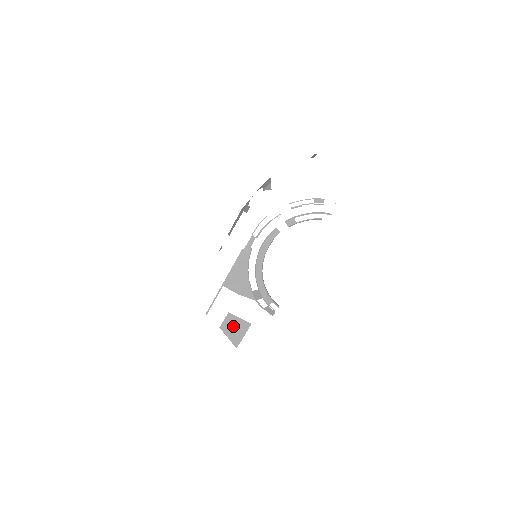
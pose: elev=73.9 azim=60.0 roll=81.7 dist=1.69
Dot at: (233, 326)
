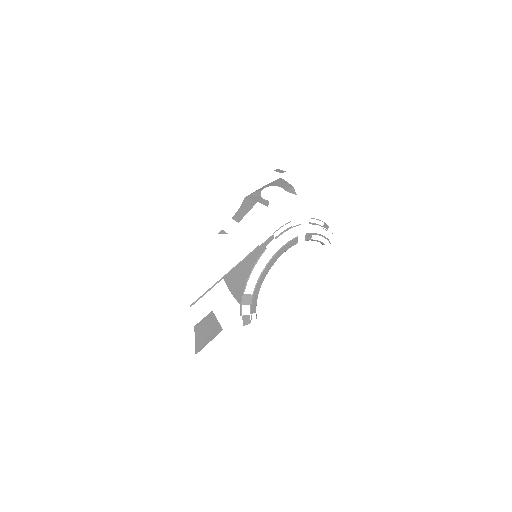
Dot at: (207, 328)
